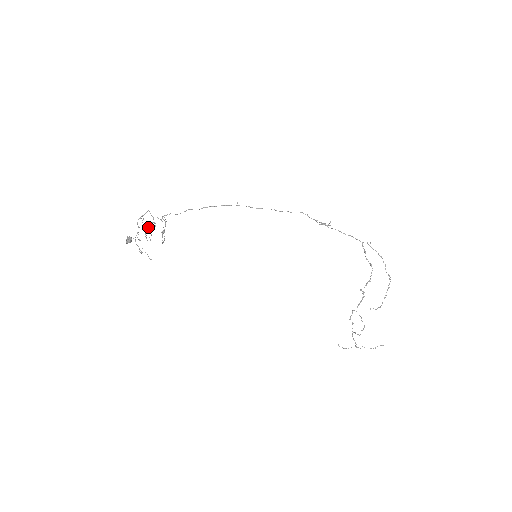
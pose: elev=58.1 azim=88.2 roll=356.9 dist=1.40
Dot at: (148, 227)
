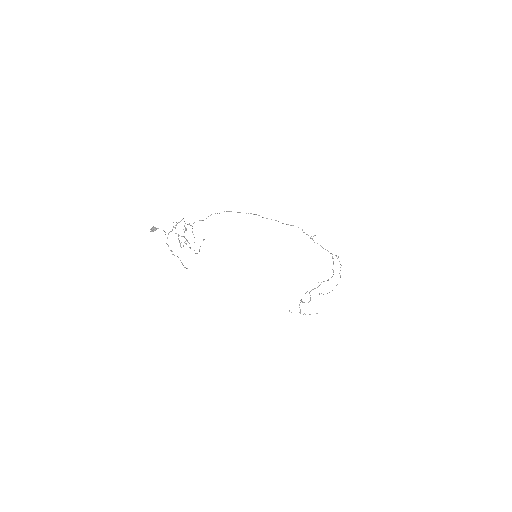
Dot at: (185, 238)
